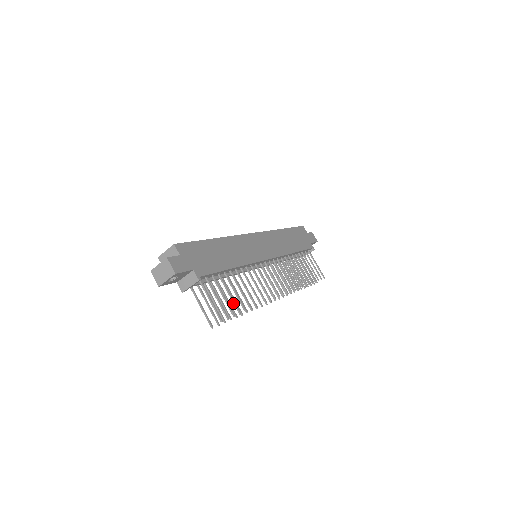
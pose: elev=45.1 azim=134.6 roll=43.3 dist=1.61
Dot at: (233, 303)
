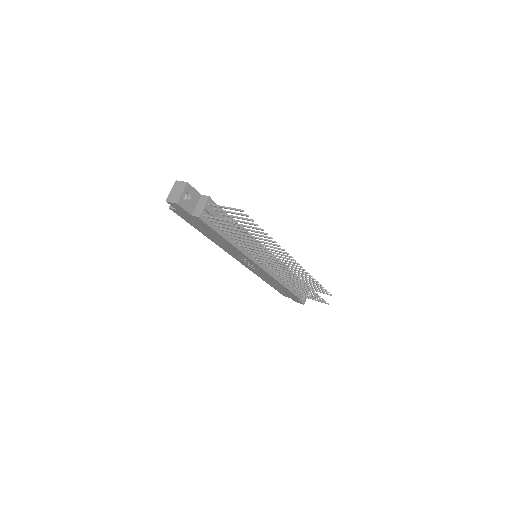
Dot at: occluded
